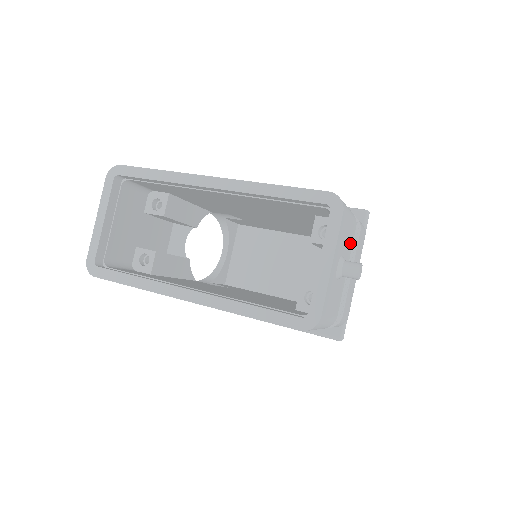
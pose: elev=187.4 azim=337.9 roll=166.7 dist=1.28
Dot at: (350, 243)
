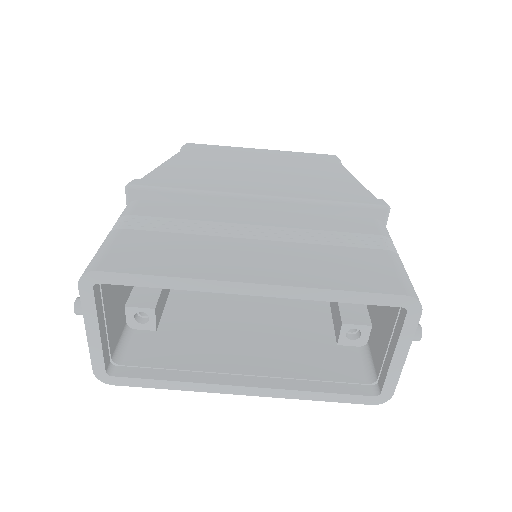
Dot at: occluded
